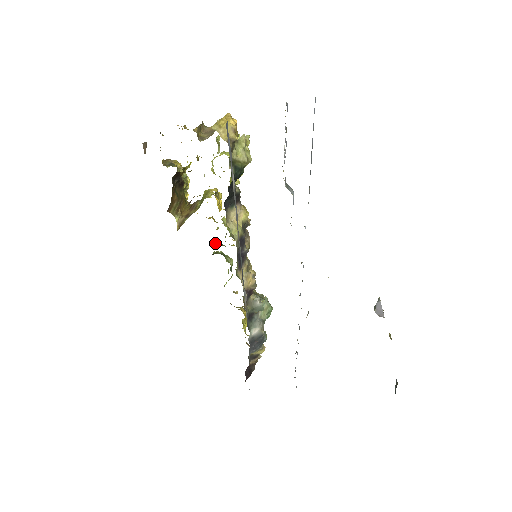
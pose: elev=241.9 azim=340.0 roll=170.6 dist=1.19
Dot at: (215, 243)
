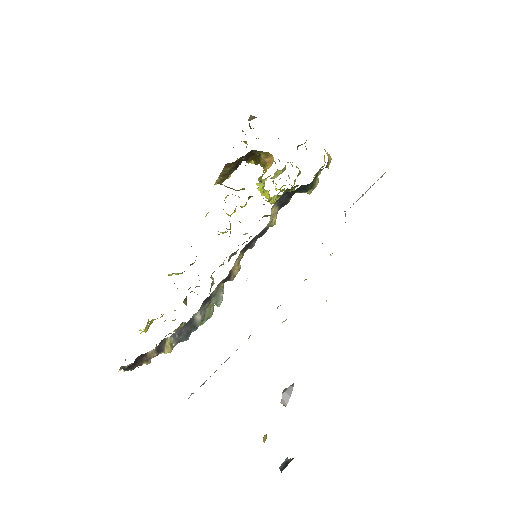
Dot at: occluded
